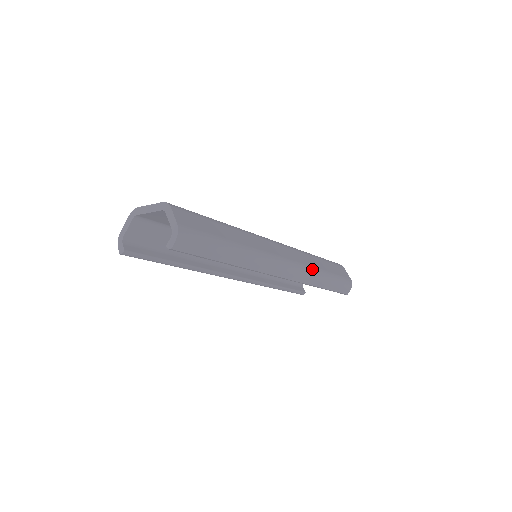
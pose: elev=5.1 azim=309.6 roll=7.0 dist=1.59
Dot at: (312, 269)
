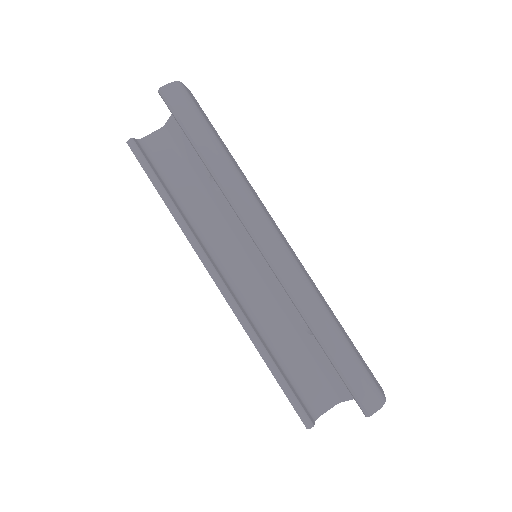
Dot at: (316, 294)
